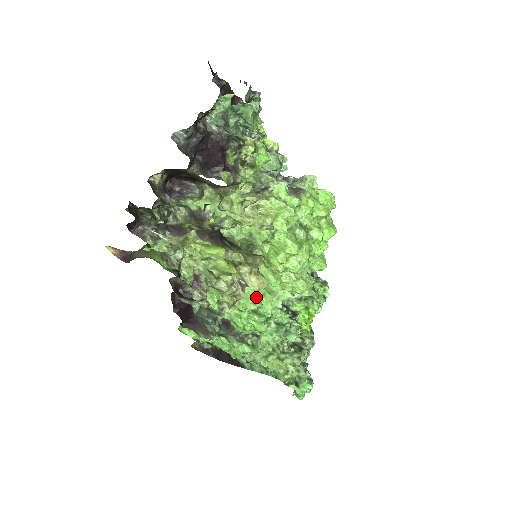
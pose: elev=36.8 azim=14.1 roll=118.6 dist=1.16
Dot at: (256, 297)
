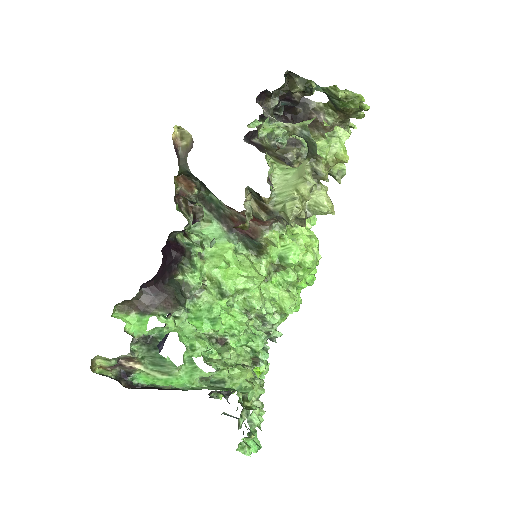
Dot at: (259, 278)
